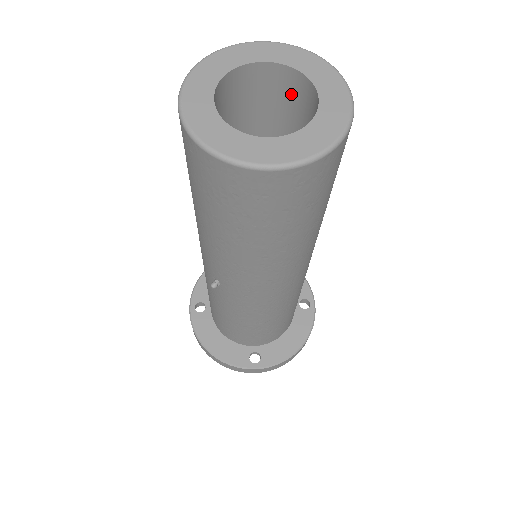
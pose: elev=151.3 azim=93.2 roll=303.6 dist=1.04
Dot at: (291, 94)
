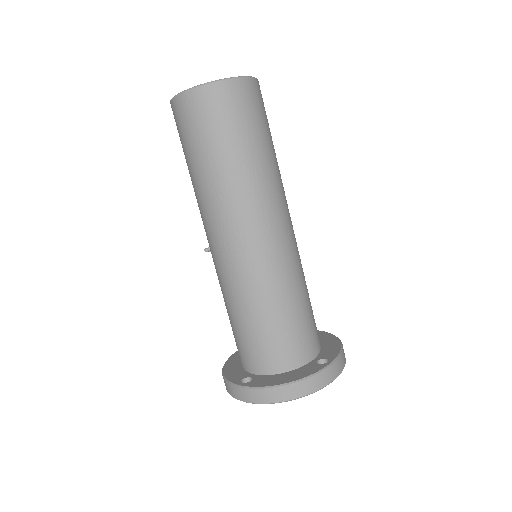
Dot at: occluded
